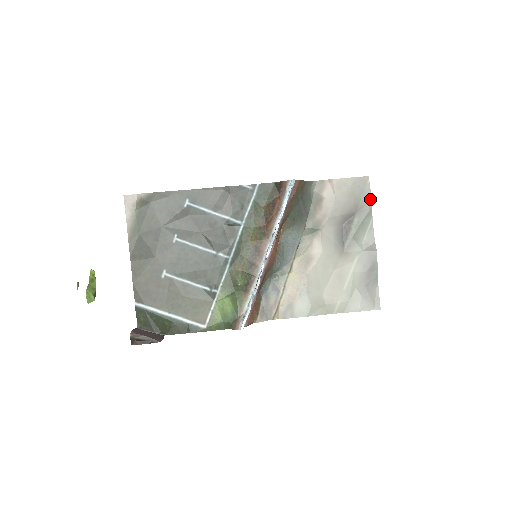
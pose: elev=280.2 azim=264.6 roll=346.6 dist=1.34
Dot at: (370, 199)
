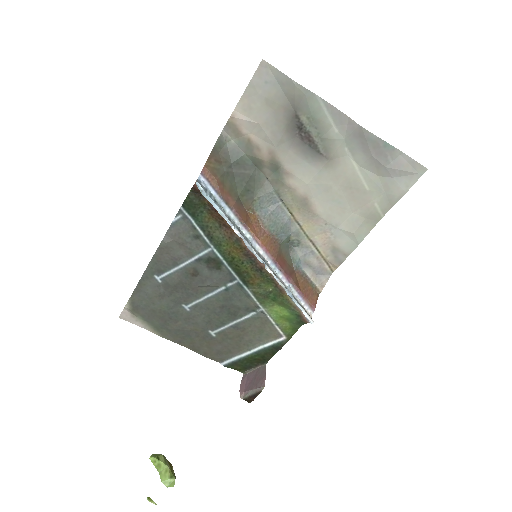
Dot at: (292, 82)
